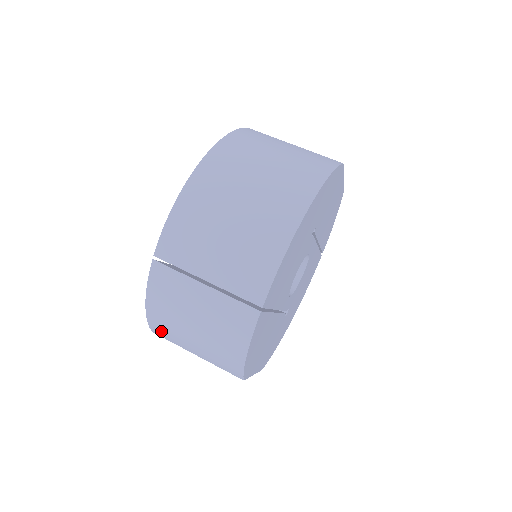
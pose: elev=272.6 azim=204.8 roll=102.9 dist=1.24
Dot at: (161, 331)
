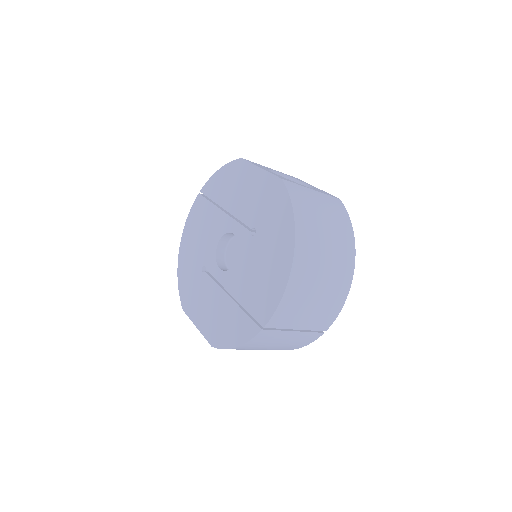
Dot at: occluded
